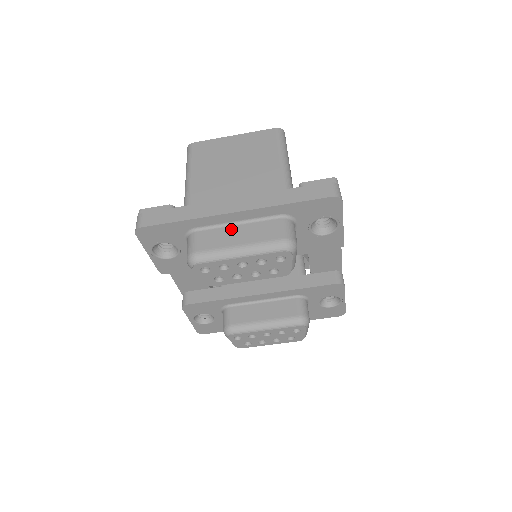
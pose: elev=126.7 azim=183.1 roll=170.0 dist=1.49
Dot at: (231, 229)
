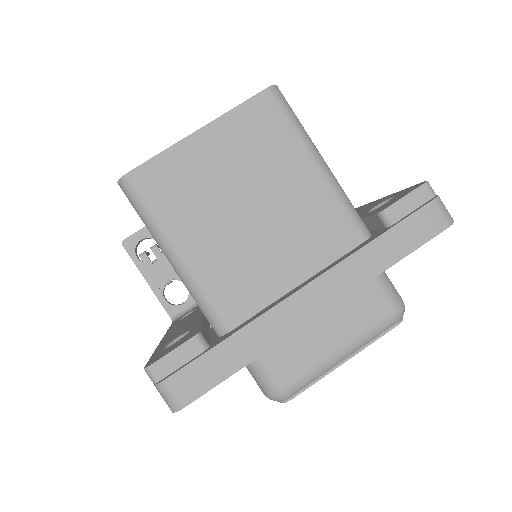
Dot at: (312, 327)
